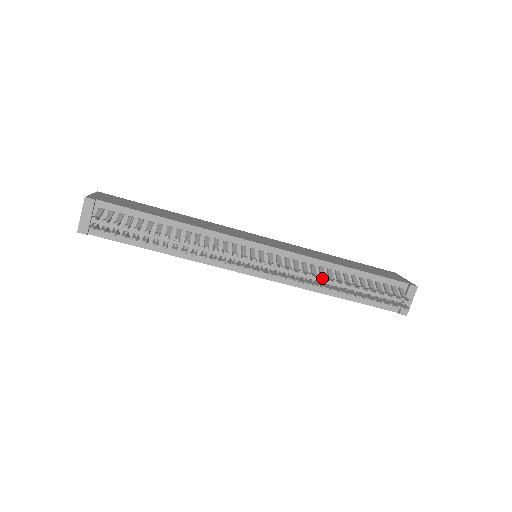
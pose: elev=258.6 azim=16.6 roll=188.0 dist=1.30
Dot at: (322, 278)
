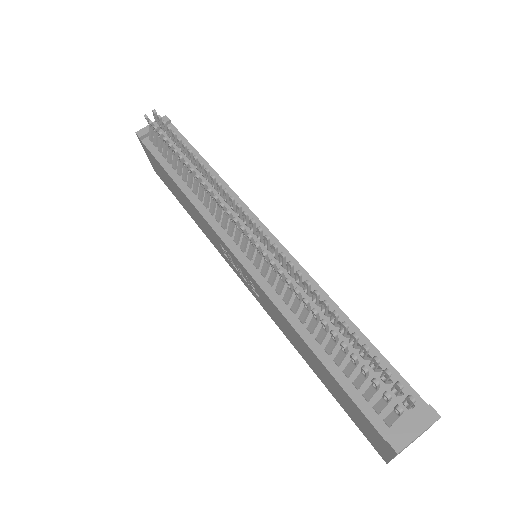
Dot at: (304, 285)
